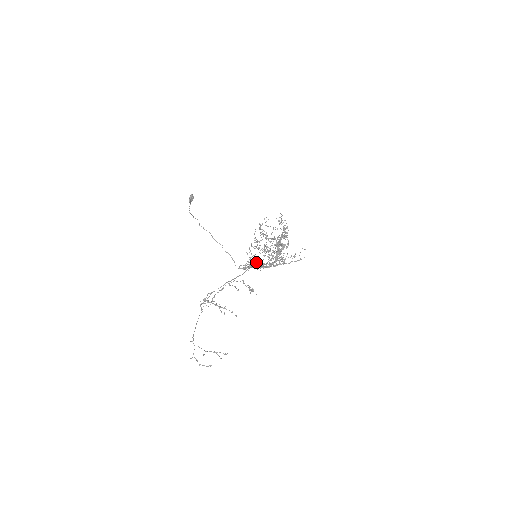
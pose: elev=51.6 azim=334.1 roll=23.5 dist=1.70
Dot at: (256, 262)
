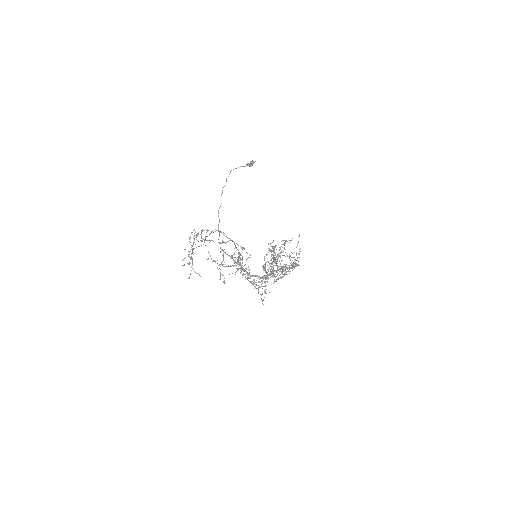
Dot at: occluded
